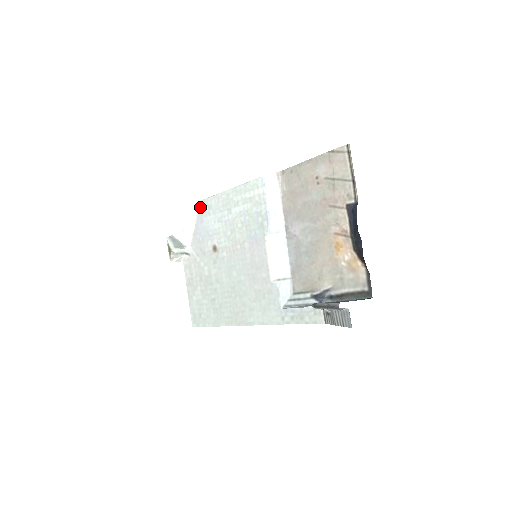
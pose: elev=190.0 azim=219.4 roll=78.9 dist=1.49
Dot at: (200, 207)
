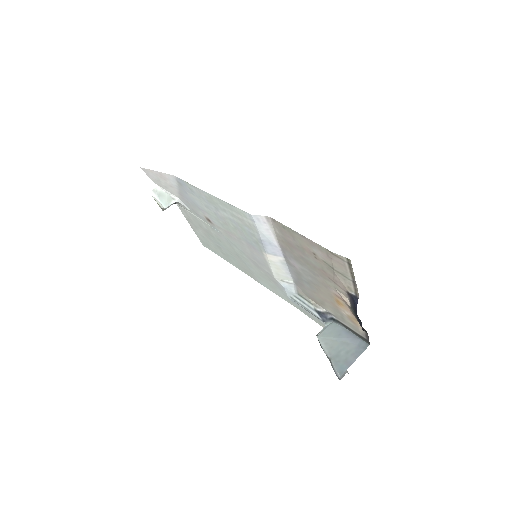
Dot at: (179, 182)
